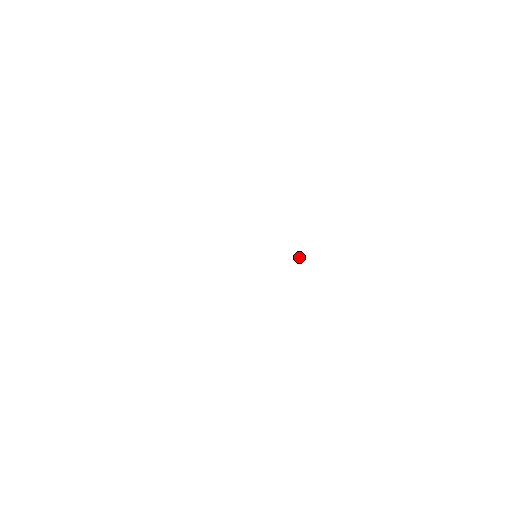
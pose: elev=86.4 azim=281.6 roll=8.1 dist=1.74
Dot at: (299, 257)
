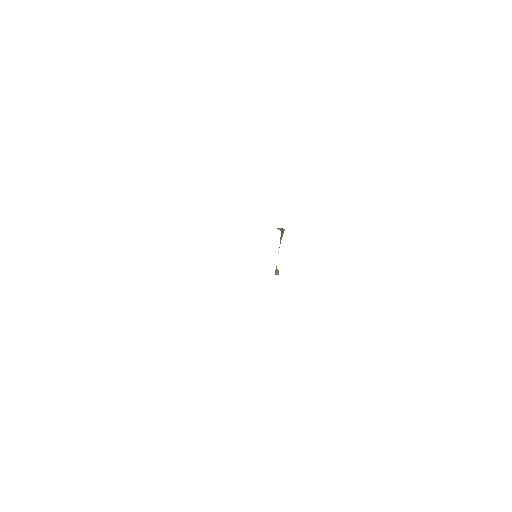
Dot at: (277, 272)
